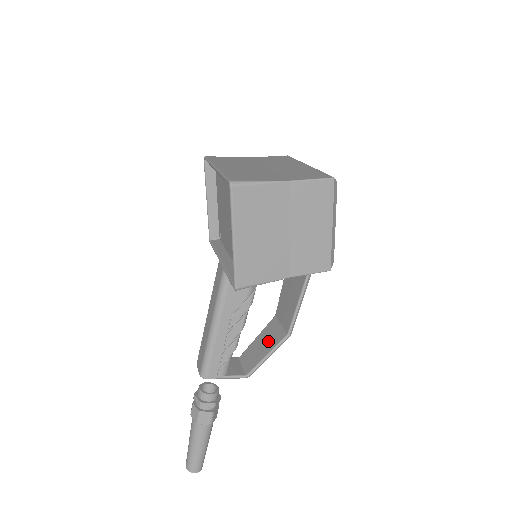
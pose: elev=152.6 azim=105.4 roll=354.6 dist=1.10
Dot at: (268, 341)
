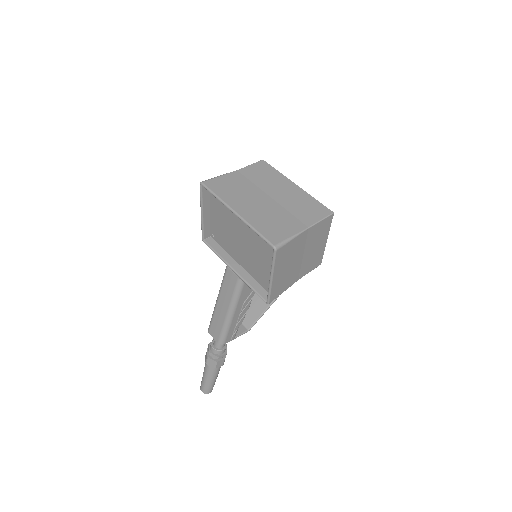
Dot at: (259, 302)
